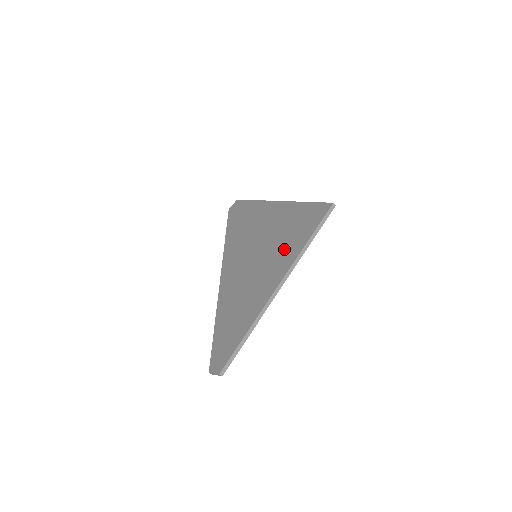
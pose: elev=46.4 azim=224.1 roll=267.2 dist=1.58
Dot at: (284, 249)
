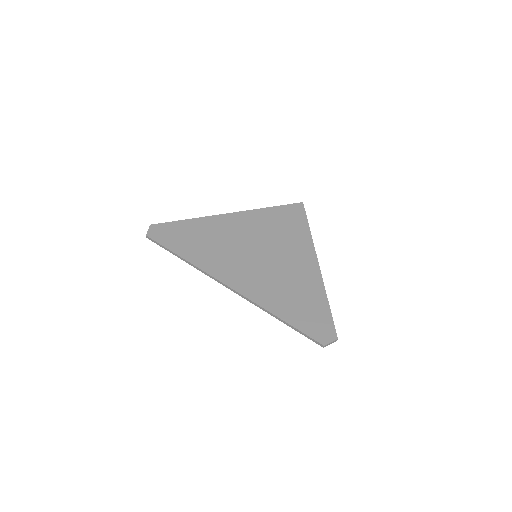
Dot at: (291, 240)
